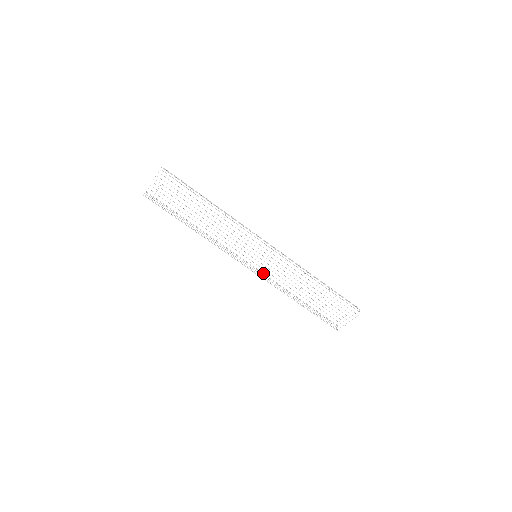
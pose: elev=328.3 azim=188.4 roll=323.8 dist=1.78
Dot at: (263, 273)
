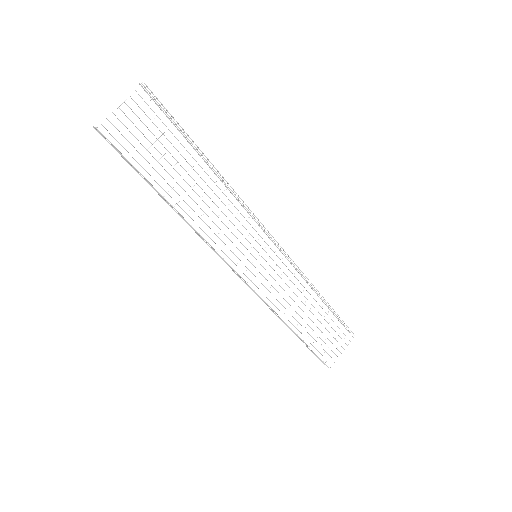
Dot at: (262, 284)
